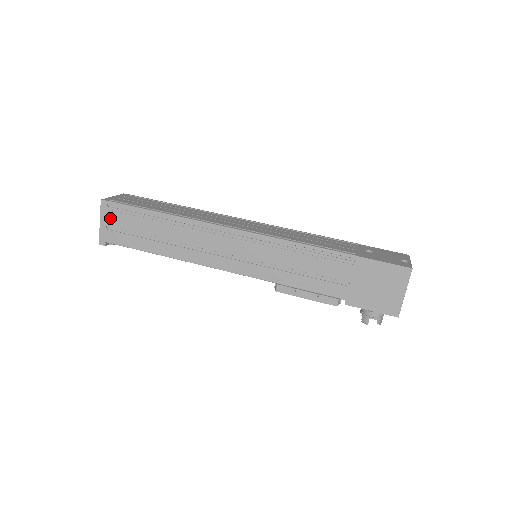
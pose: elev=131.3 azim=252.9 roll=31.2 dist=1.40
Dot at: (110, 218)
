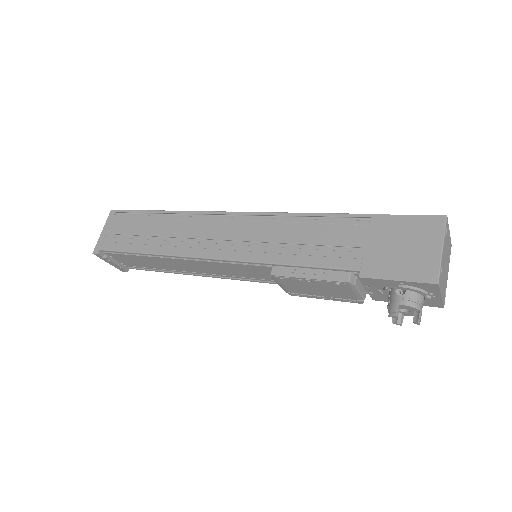
Dot at: (113, 225)
